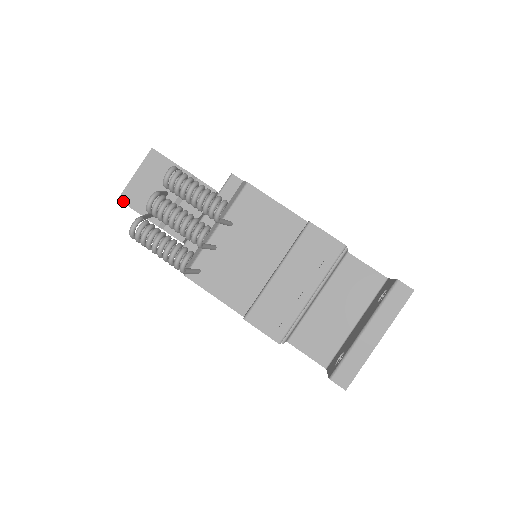
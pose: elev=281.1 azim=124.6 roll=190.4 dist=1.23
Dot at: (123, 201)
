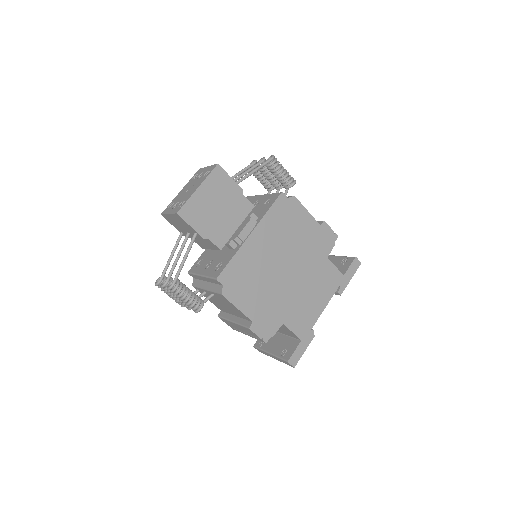
Dot at: (164, 217)
